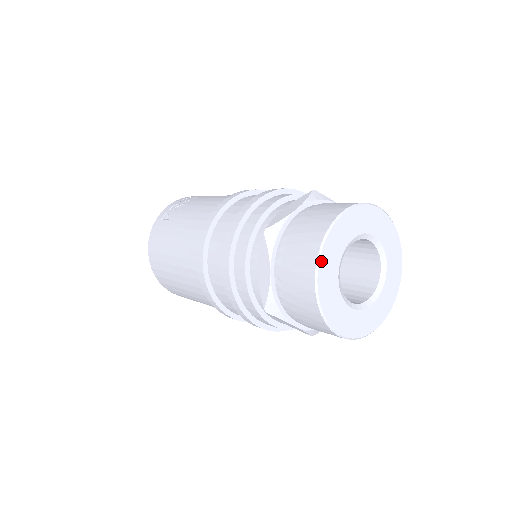
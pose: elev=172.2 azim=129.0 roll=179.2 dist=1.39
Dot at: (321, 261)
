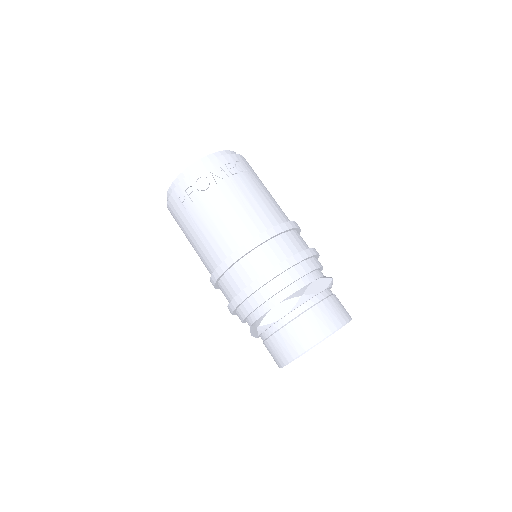
Dot at: occluded
